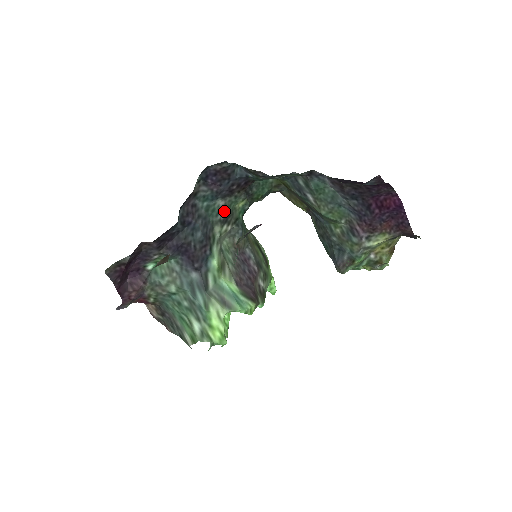
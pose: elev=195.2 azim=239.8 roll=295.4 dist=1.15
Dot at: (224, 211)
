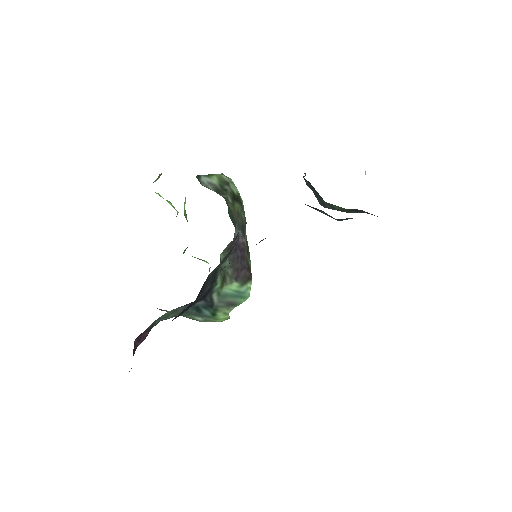
Dot at: (229, 253)
